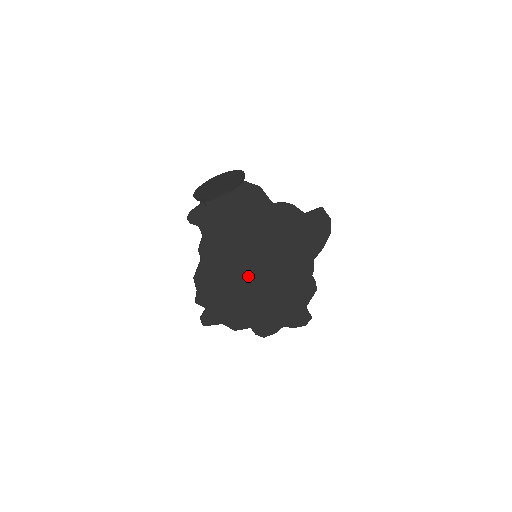
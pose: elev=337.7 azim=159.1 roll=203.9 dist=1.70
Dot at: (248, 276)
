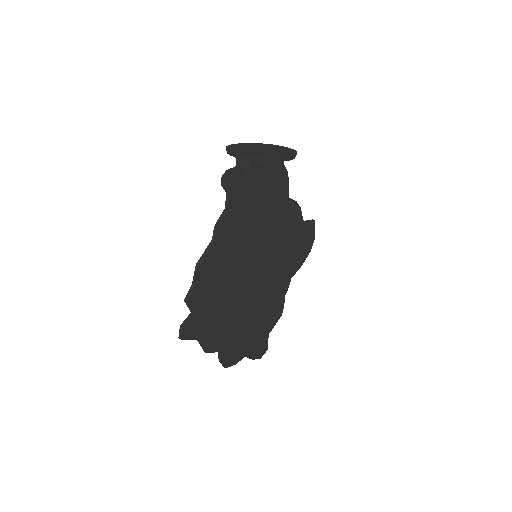
Dot at: (242, 279)
